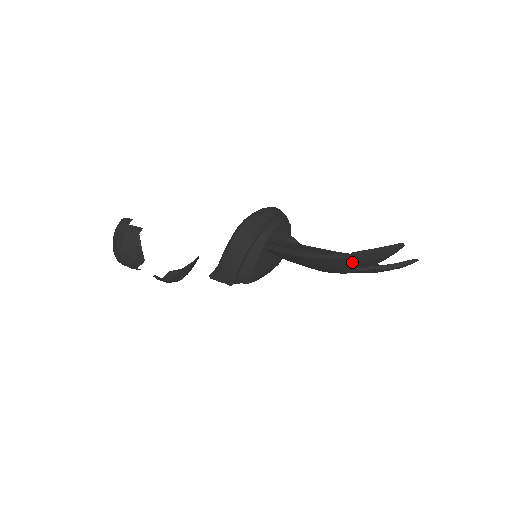
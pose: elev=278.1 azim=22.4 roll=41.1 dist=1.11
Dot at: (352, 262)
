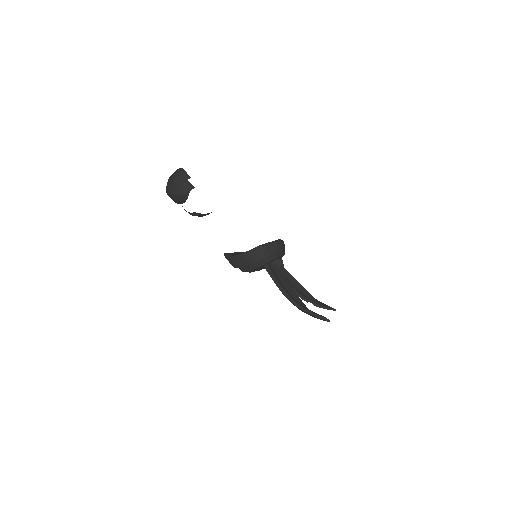
Dot at: (302, 311)
